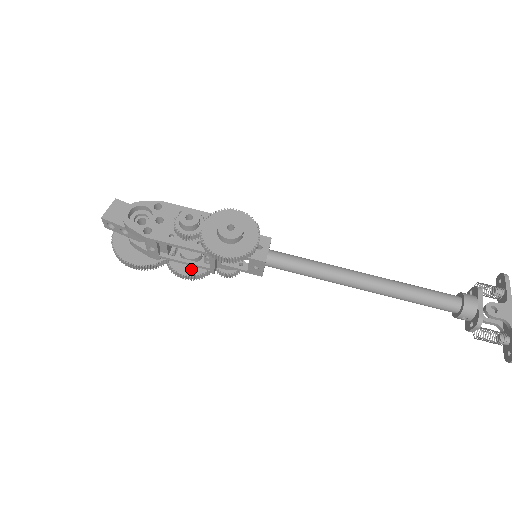
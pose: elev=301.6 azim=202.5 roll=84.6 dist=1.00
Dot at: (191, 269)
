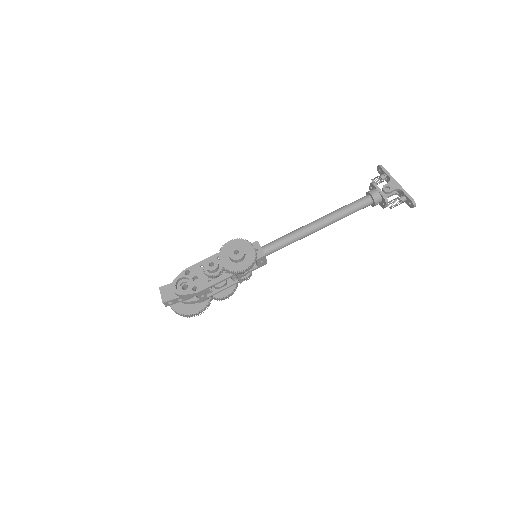
Dot at: (227, 290)
